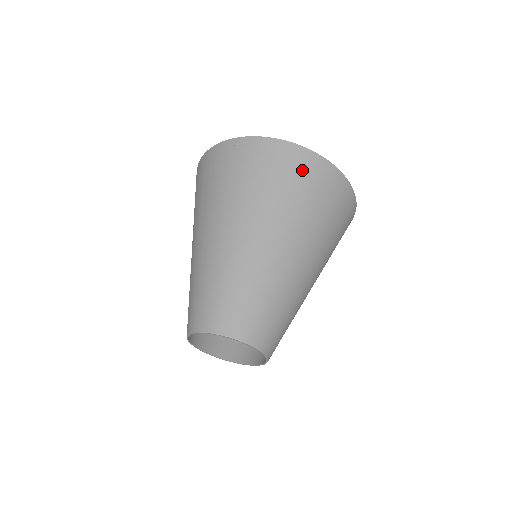
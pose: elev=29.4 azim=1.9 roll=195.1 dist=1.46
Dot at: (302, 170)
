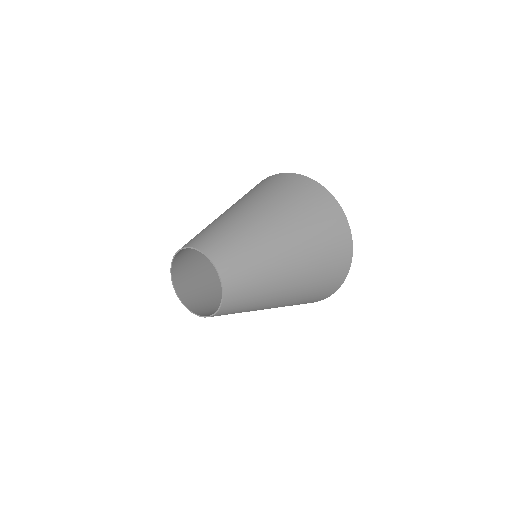
Dot at: (292, 182)
